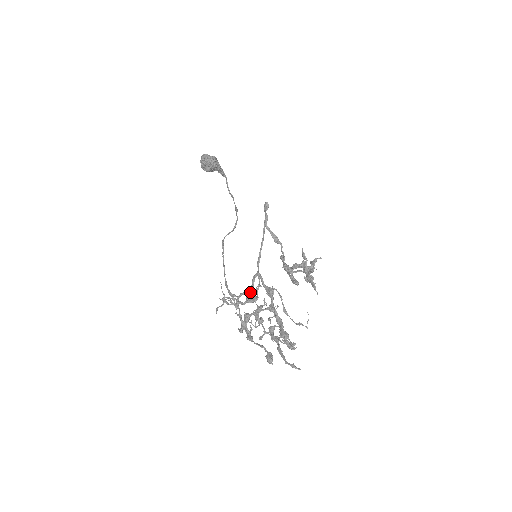
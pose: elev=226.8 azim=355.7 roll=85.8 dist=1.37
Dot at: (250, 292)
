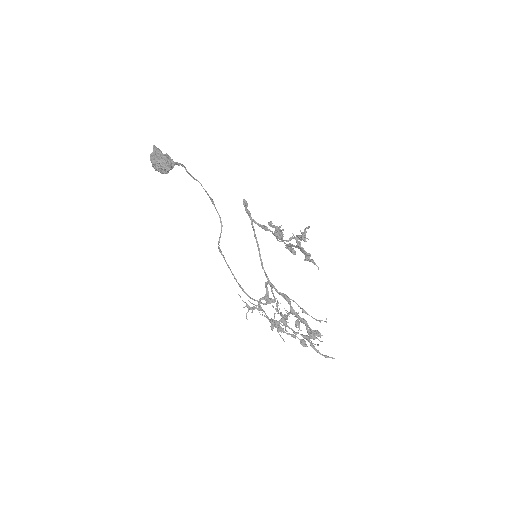
Dot at: (267, 297)
